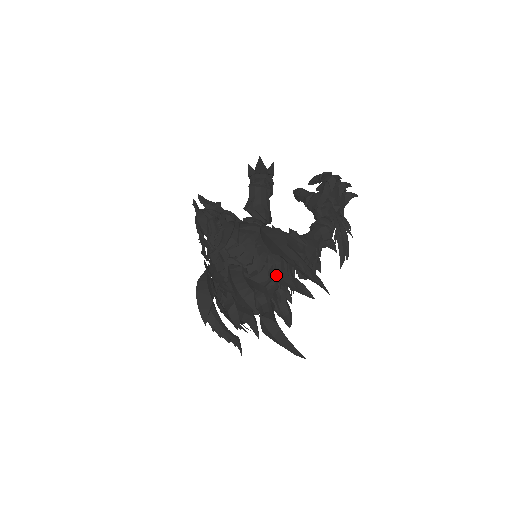
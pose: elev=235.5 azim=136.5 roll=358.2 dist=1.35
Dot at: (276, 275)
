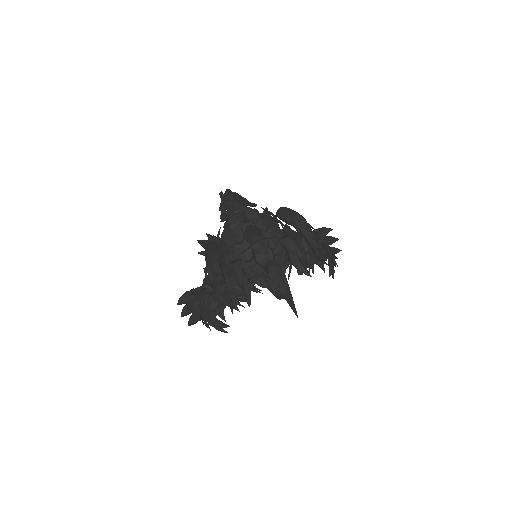
Dot at: (288, 238)
